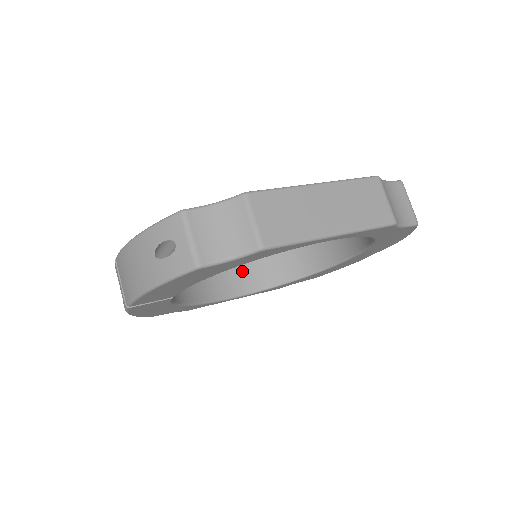
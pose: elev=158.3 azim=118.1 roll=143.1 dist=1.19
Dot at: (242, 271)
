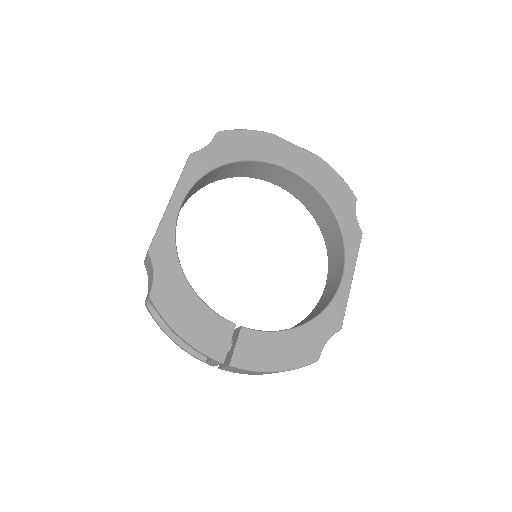
Dot at: occluded
